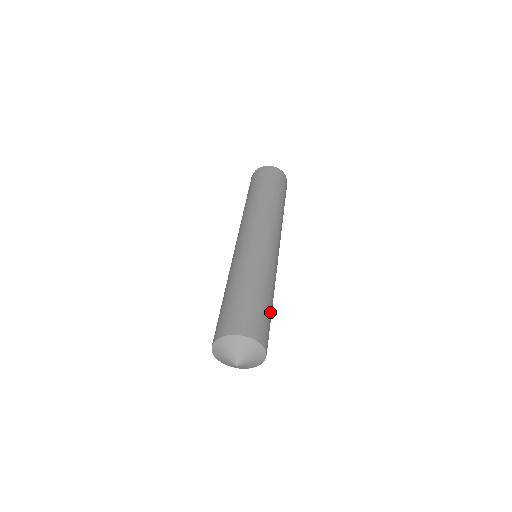
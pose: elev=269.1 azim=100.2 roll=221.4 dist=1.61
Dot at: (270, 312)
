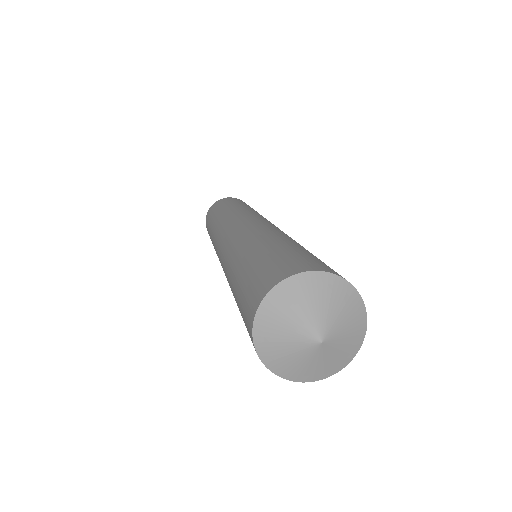
Dot at: occluded
